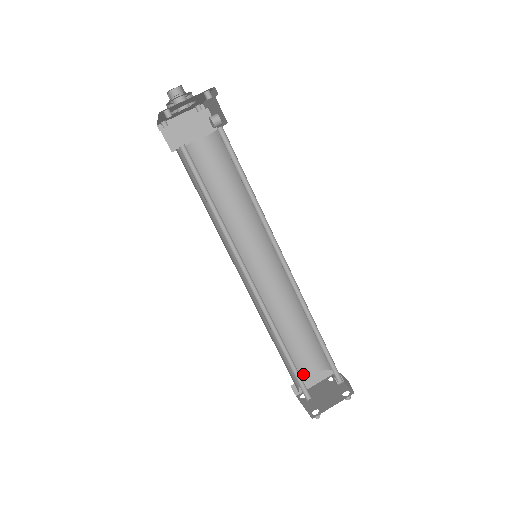
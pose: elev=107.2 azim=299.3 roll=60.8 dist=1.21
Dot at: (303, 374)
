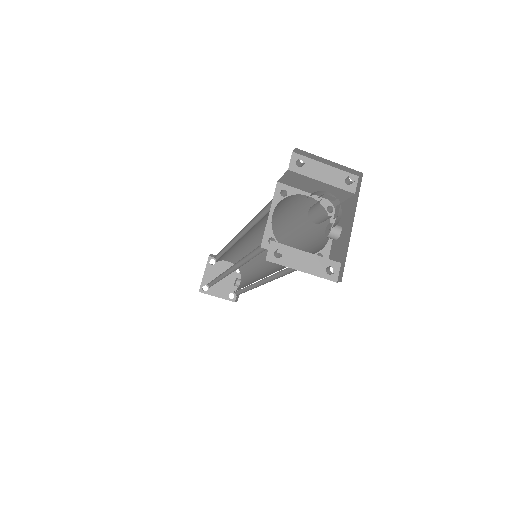
Dot at: (224, 259)
